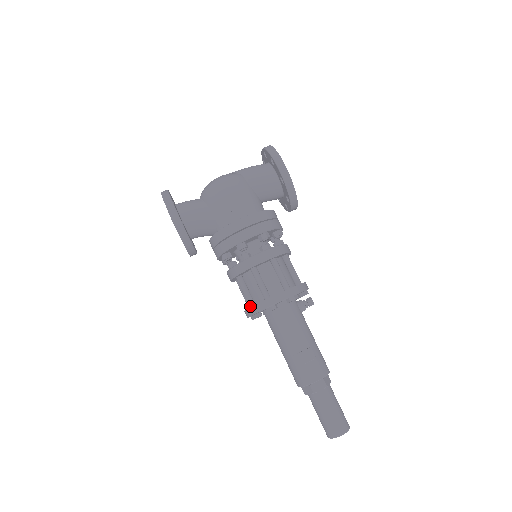
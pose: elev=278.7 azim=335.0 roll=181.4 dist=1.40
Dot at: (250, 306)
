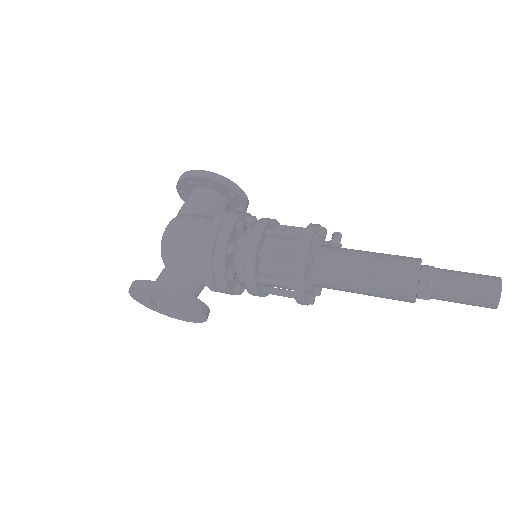
Dot at: (293, 286)
